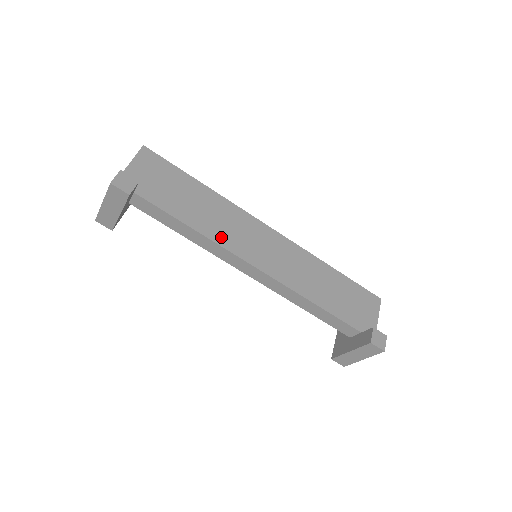
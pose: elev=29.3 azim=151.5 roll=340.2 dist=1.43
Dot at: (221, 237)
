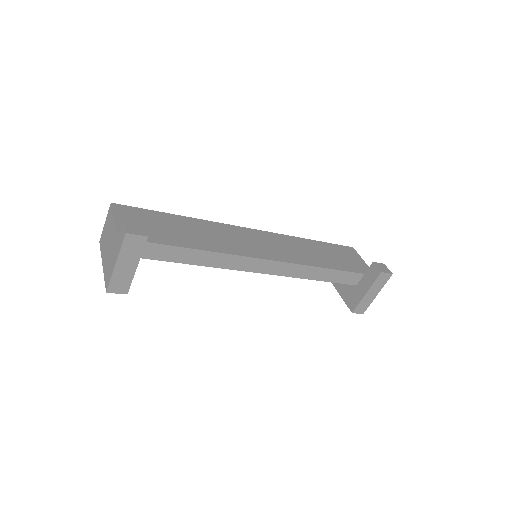
Dot at: (228, 248)
